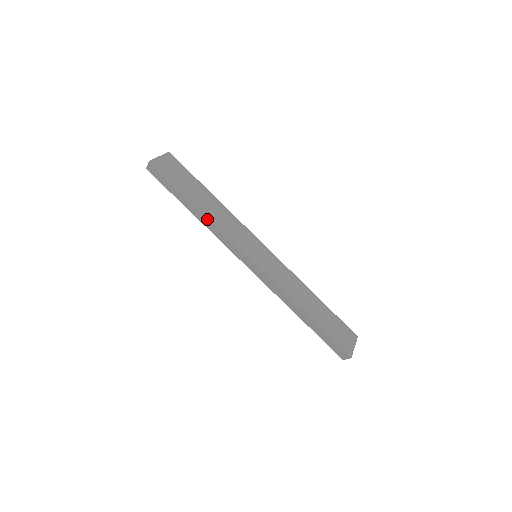
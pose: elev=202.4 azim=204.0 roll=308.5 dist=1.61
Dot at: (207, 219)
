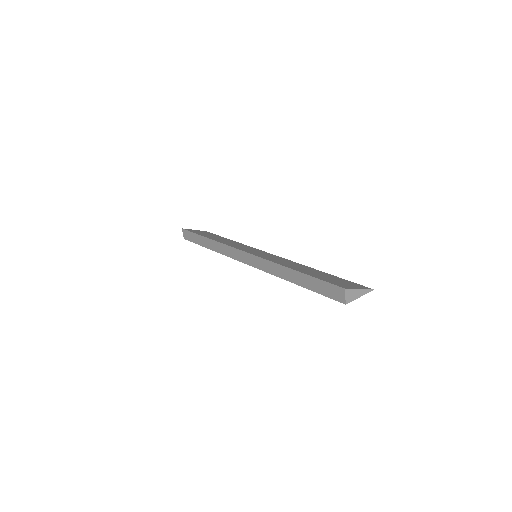
Dot at: (214, 242)
